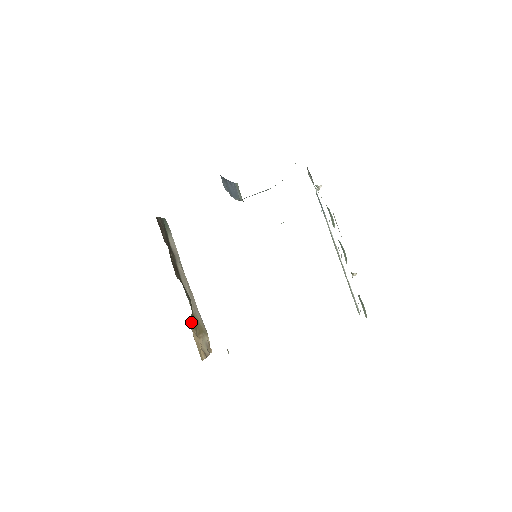
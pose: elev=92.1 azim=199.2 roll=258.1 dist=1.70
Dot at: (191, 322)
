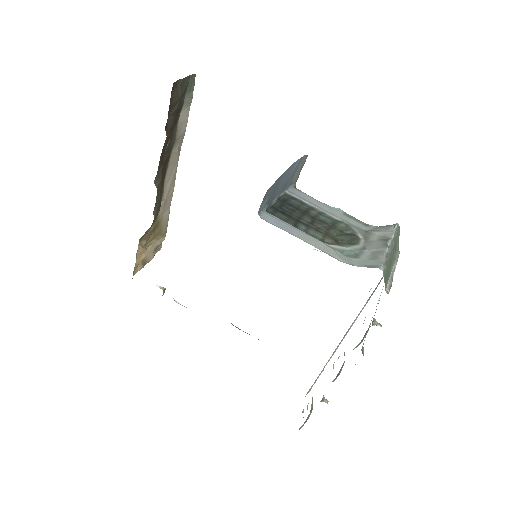
Dot at: (145, 233)
